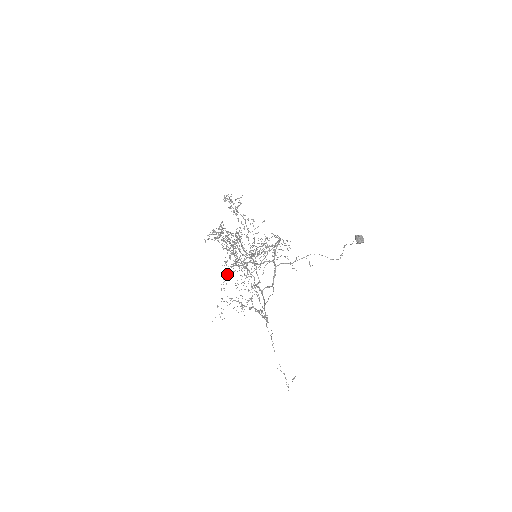
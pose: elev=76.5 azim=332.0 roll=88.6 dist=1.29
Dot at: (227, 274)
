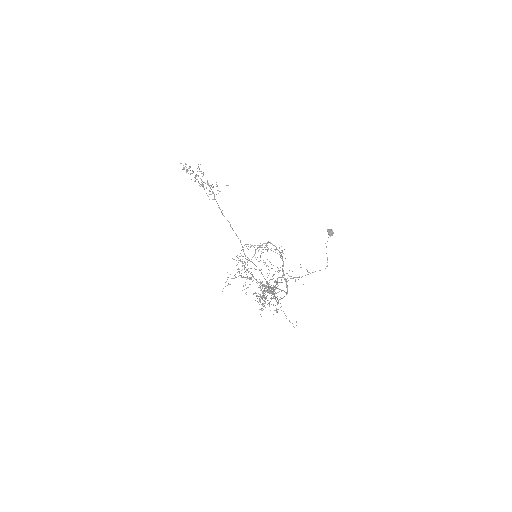
Dot at: occluded
